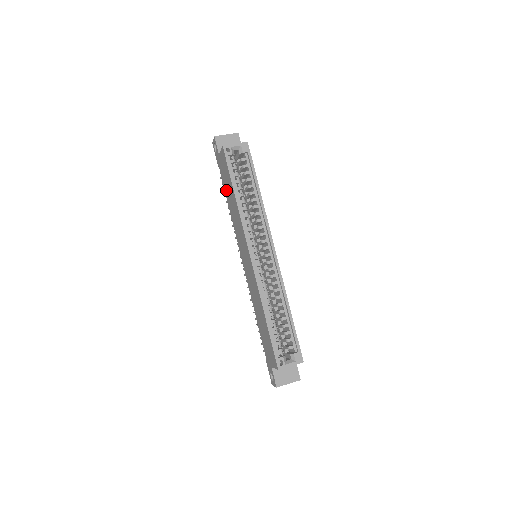
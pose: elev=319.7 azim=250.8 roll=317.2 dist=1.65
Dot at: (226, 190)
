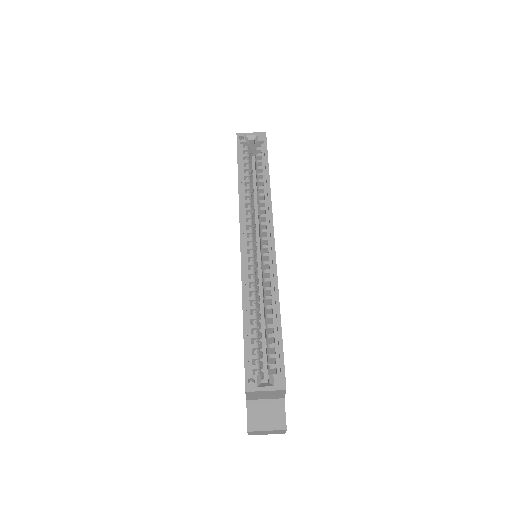
Dot at: occluded
